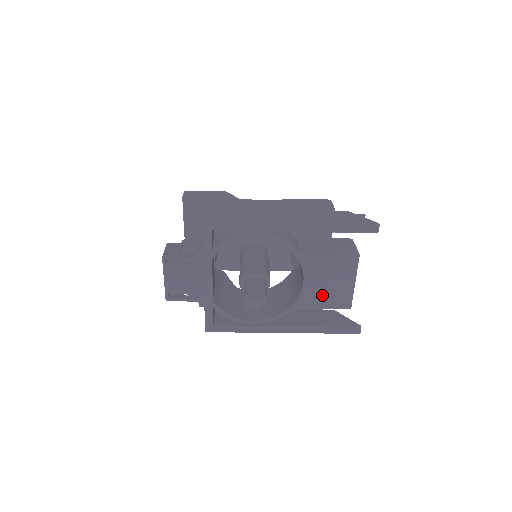
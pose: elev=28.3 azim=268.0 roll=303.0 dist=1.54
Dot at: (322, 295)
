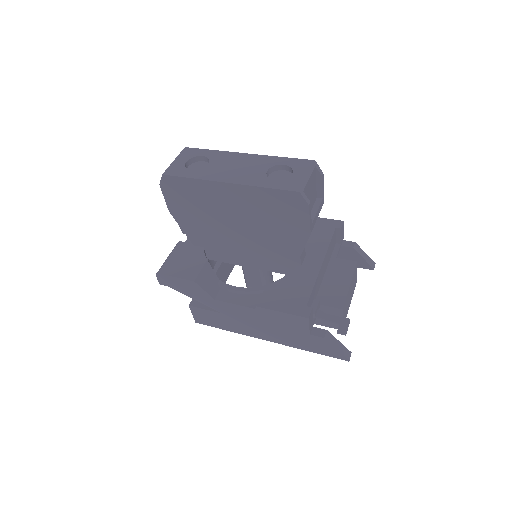
Dot at: occluded
